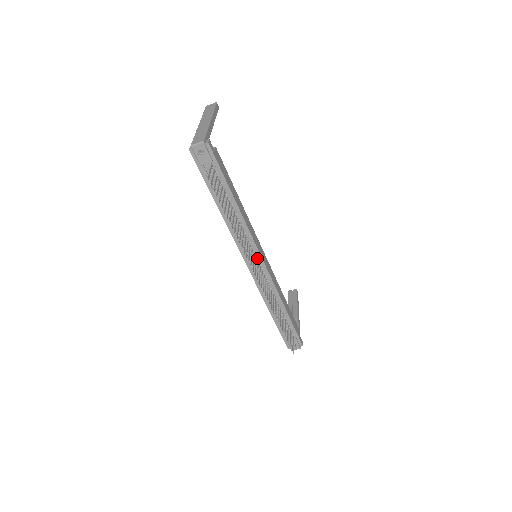
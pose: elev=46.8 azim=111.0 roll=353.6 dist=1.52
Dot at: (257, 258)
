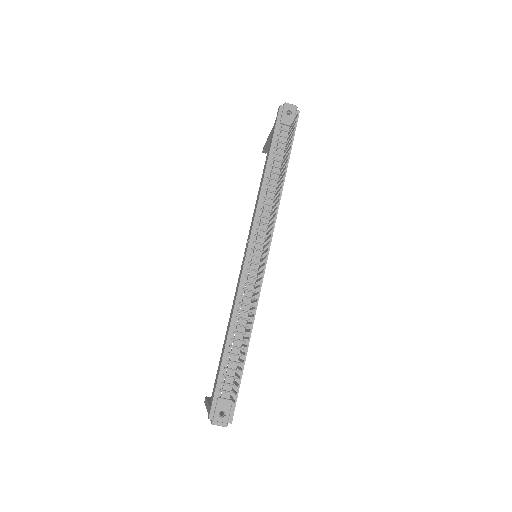
Dot at: (264, 249)
